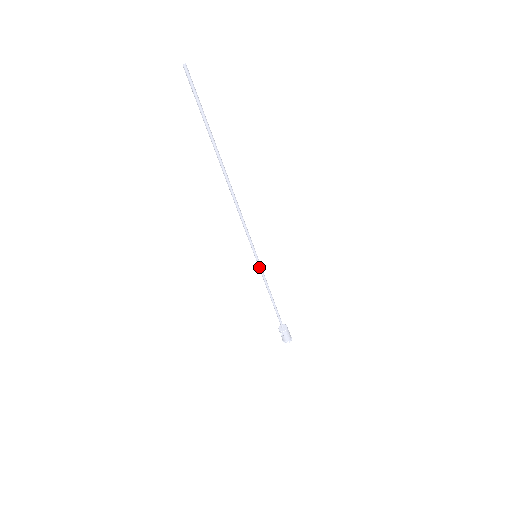
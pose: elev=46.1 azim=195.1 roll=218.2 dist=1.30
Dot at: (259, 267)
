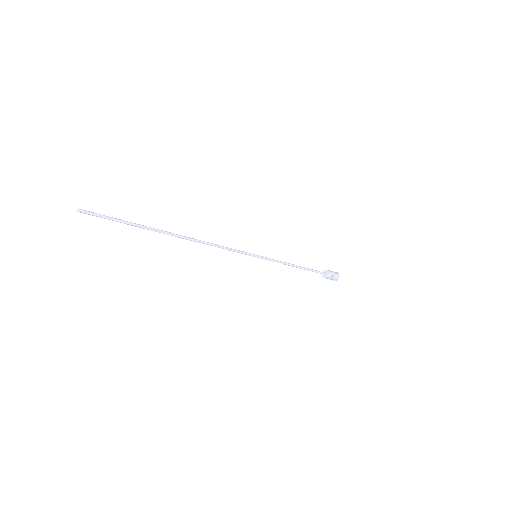
Dot at: (265, 259)
